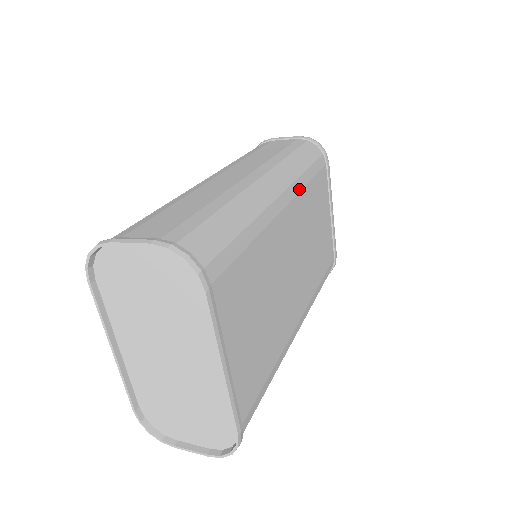
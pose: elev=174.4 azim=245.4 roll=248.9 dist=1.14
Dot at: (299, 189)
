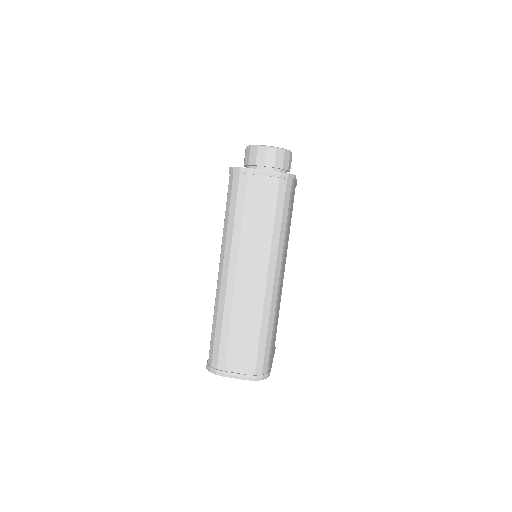
Dot at: occluded
